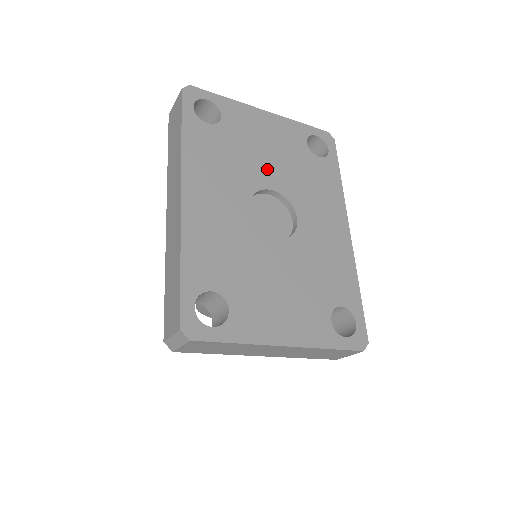
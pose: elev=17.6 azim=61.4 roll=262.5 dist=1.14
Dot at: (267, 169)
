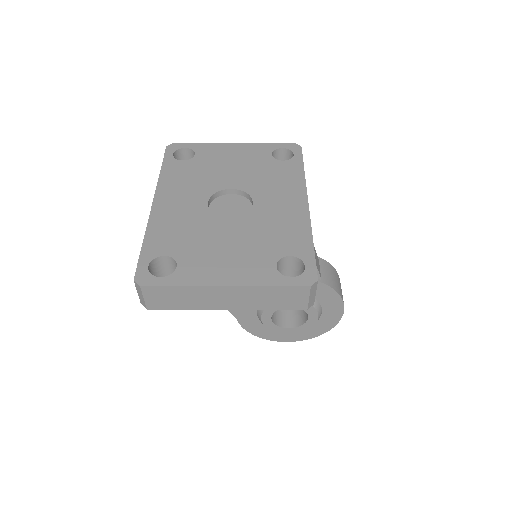
Dot at: (229, 177)
